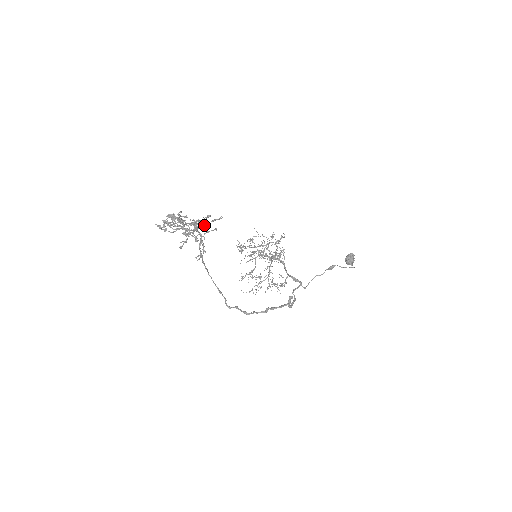
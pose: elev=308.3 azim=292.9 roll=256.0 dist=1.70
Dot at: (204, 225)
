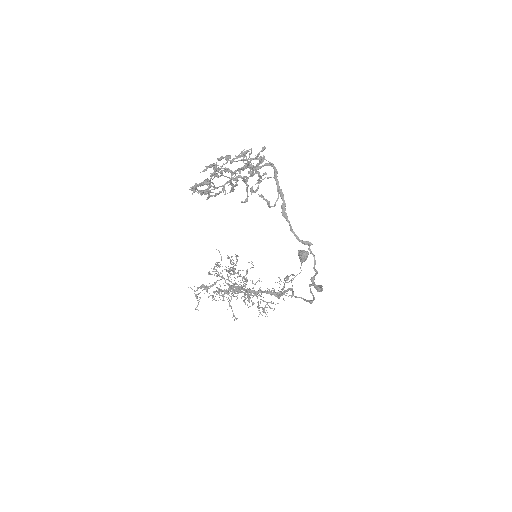
Dot at: occluded
